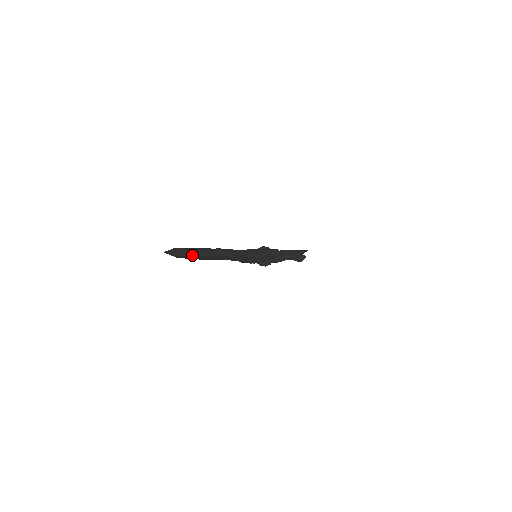
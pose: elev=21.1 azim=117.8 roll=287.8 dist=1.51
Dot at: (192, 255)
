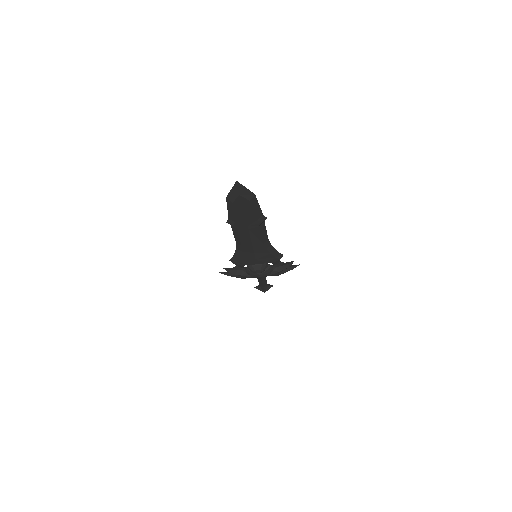
Dot at: (251, 202)
